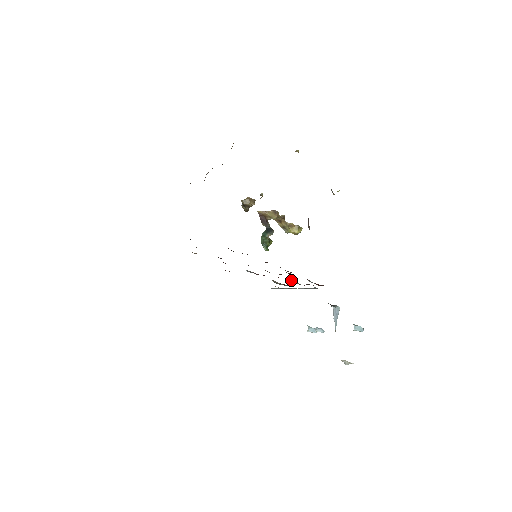
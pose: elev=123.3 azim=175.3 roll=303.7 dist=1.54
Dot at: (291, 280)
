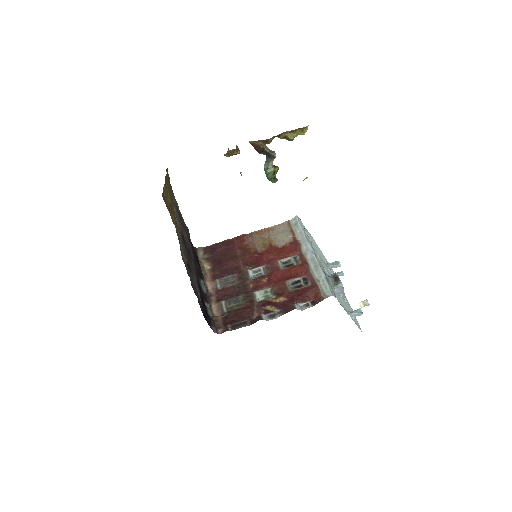
Dot at: (291, 281)
